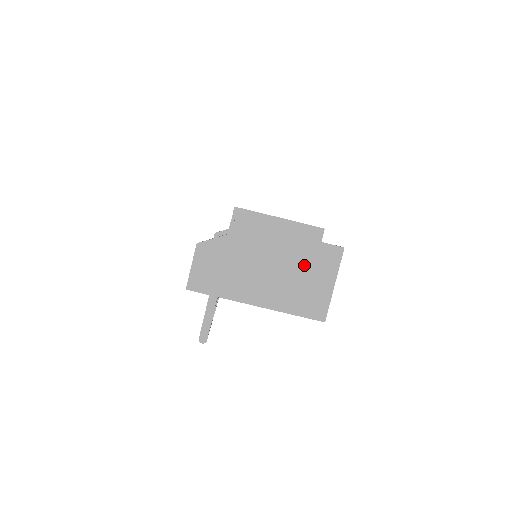
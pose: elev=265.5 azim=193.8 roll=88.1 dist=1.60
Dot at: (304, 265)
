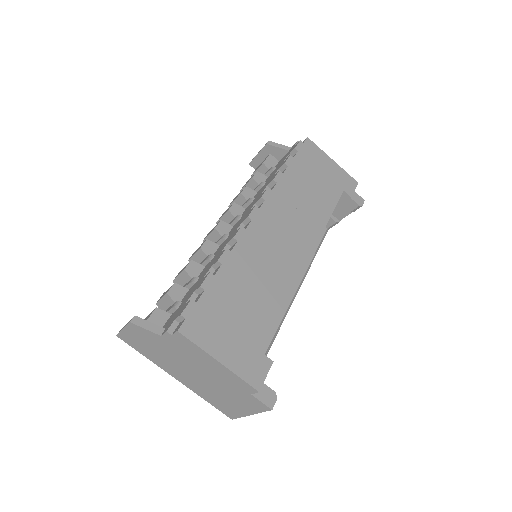
Dot at: (228, 392)
